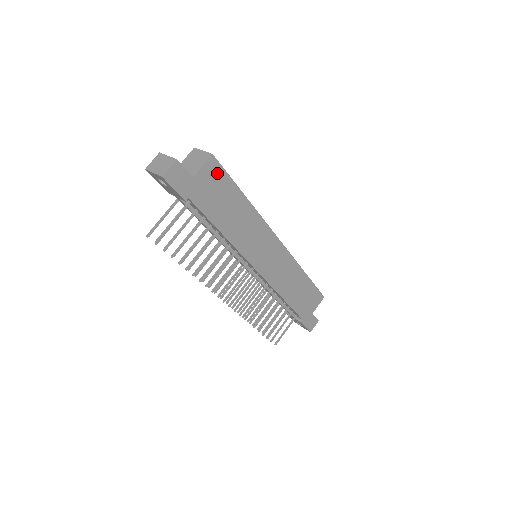
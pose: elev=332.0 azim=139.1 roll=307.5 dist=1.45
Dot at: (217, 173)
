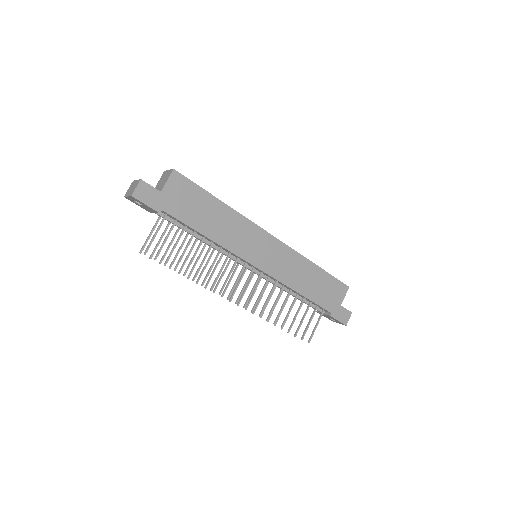
Dot at: (183, 184)
